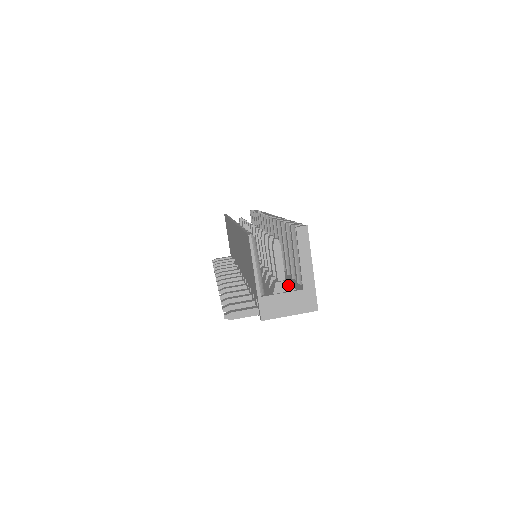
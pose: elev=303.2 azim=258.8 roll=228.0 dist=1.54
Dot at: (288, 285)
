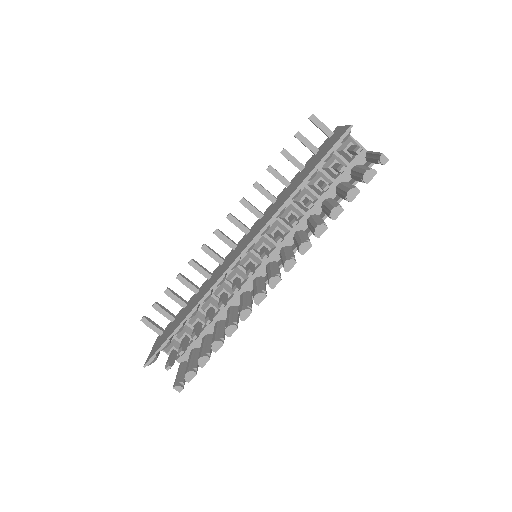
Dot at: occluded
